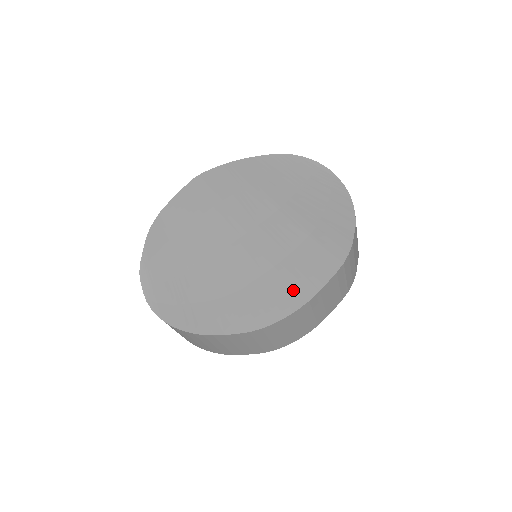
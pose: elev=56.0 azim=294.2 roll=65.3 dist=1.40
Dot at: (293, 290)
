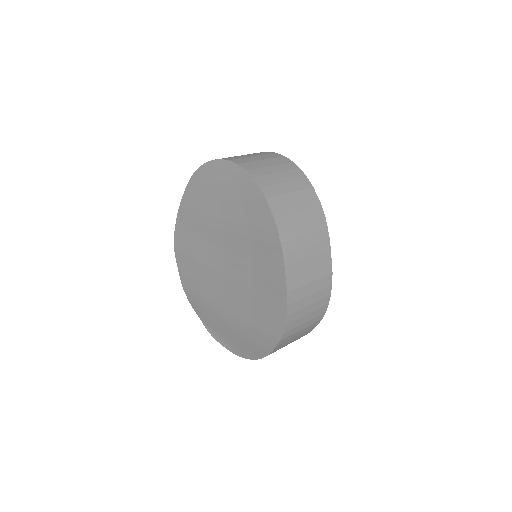
Dot at: (274, 291)
